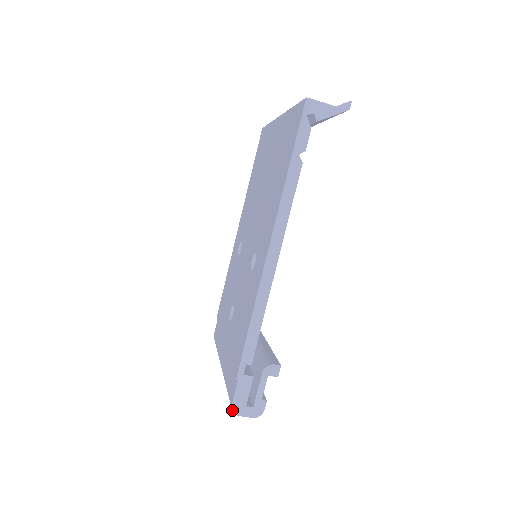
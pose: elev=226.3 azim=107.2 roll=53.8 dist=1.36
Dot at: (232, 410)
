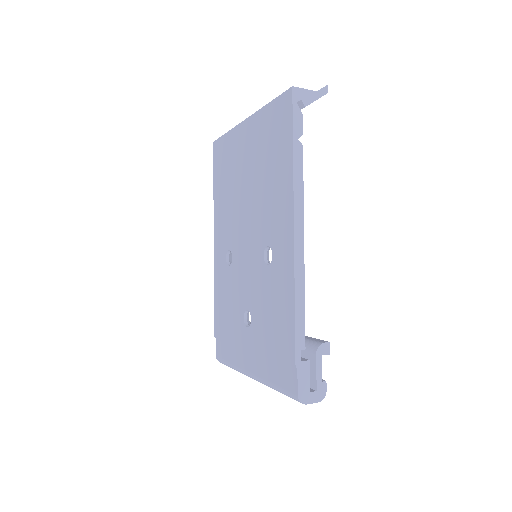
Dot at: (299, 401)
